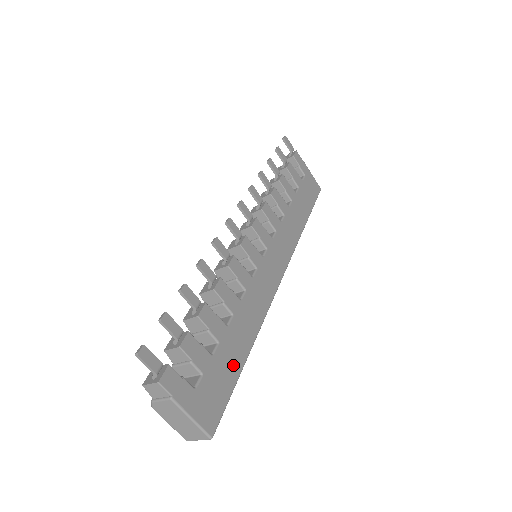
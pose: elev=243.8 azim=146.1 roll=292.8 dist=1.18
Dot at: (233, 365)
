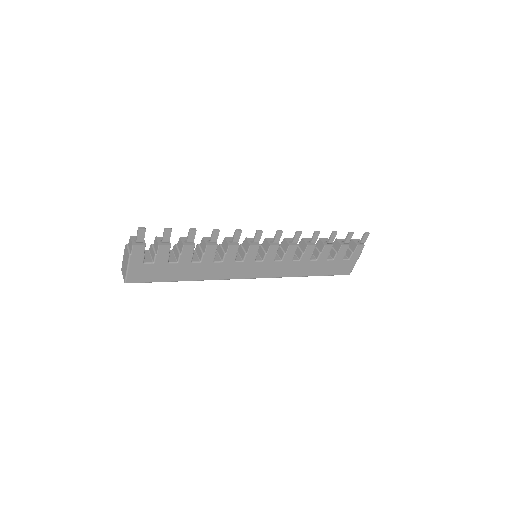
Dot at: (172, 276)
